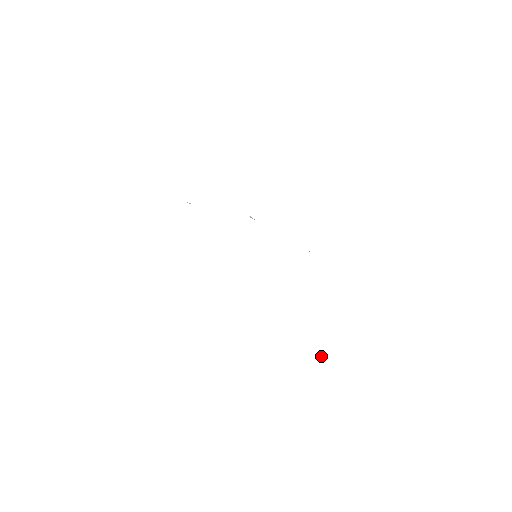
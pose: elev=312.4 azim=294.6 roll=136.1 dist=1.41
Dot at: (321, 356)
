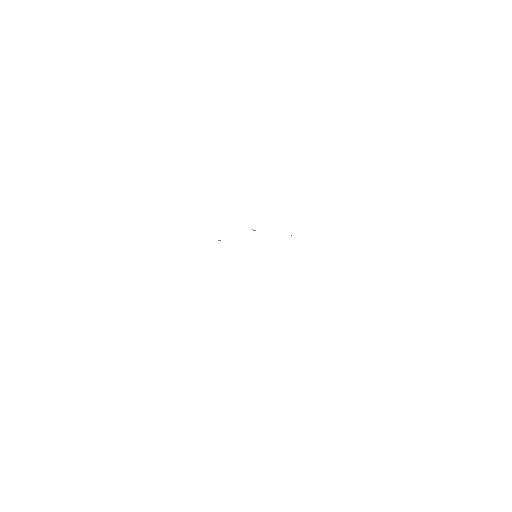
Dot at: occluded
